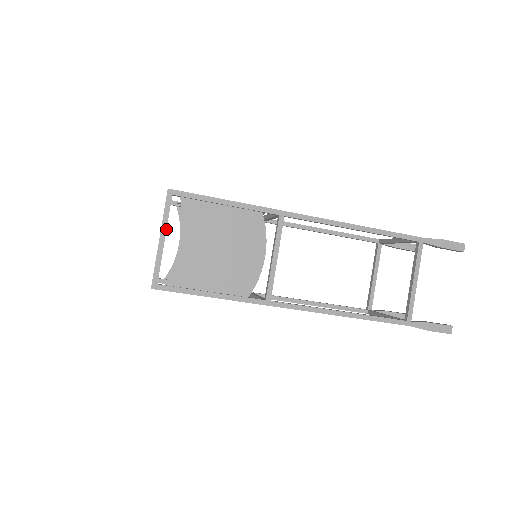
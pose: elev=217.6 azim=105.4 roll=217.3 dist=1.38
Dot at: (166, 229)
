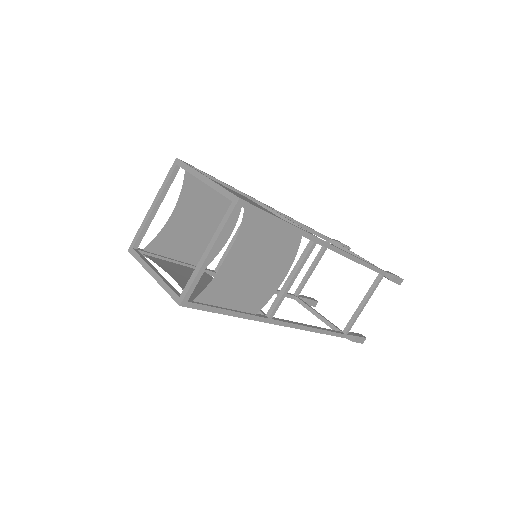
Dot at: (219, 243)
